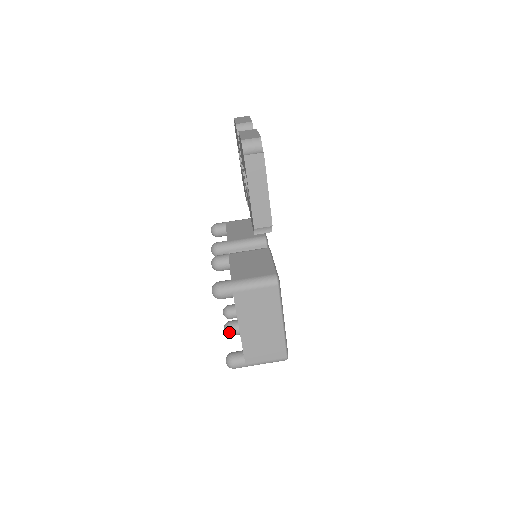
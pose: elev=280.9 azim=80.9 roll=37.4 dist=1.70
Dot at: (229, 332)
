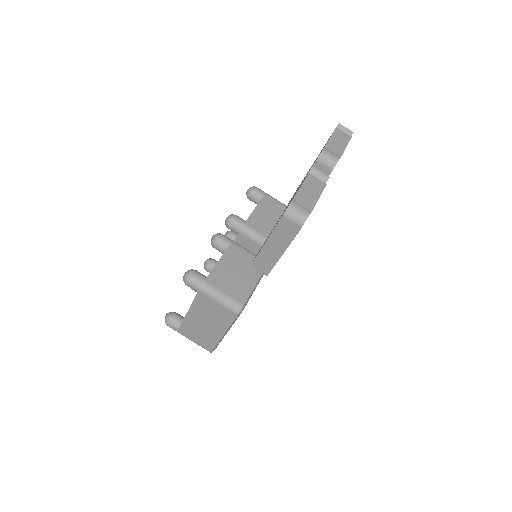
Dot at: occluded
